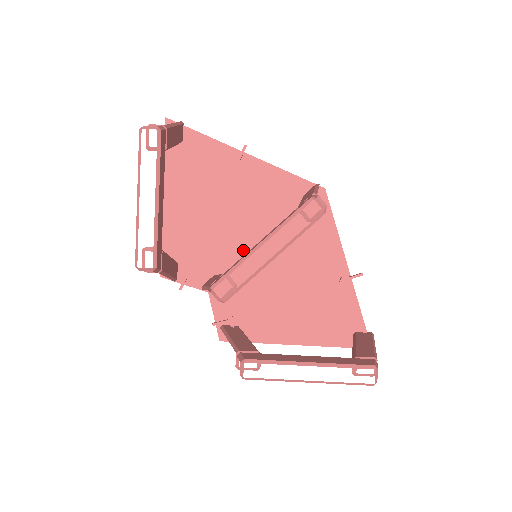
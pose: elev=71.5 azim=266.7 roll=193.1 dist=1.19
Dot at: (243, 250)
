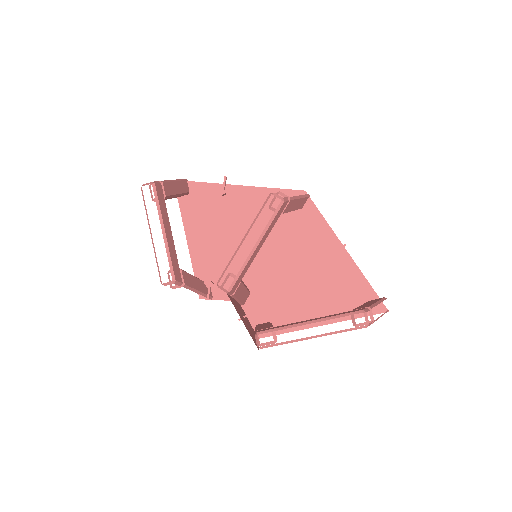
Dot at: (256, 259)
